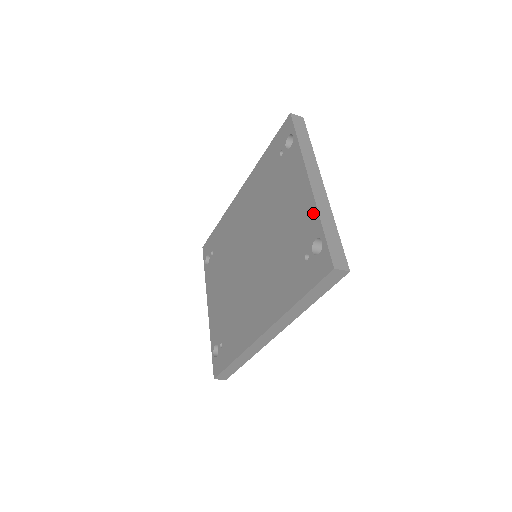
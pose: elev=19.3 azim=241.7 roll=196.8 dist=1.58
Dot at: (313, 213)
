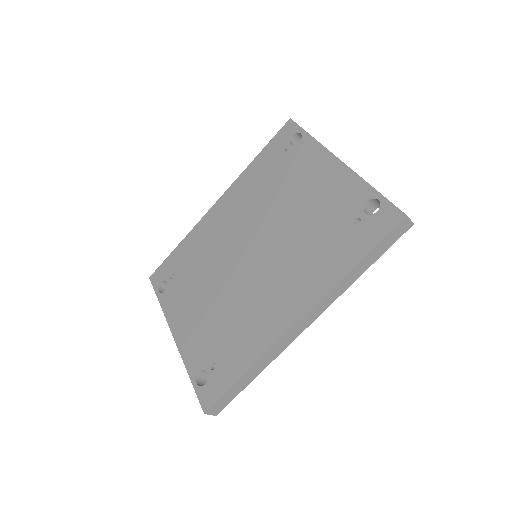
Dot at: (355, 182)
